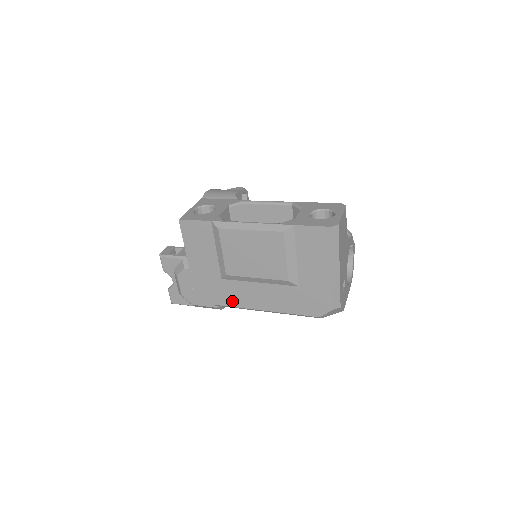
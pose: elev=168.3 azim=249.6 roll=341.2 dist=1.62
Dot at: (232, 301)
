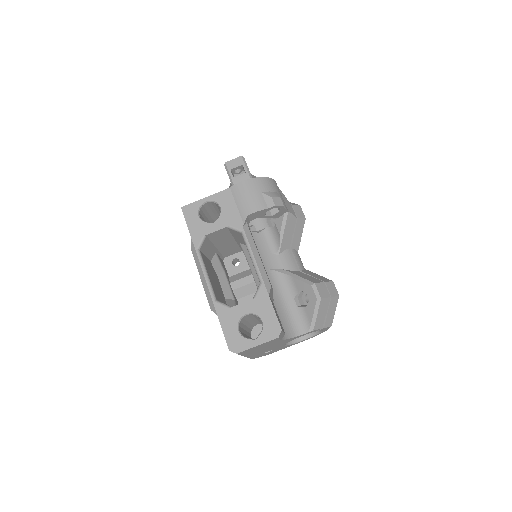
Dot at: occluded
